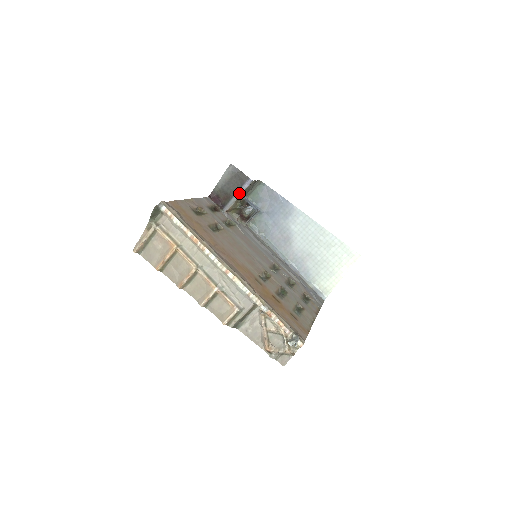
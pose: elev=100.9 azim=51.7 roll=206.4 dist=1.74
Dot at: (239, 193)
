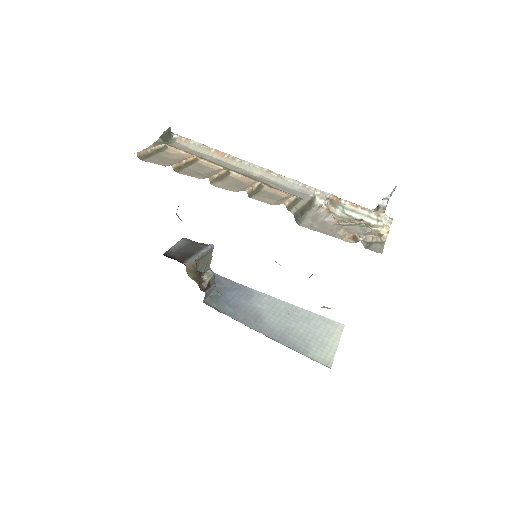
Dot at: (200, 253)
